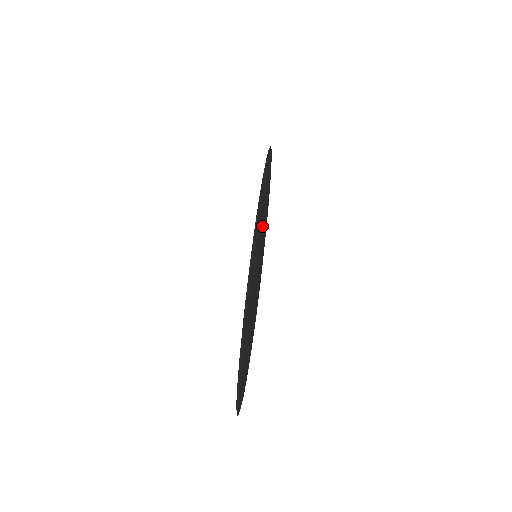
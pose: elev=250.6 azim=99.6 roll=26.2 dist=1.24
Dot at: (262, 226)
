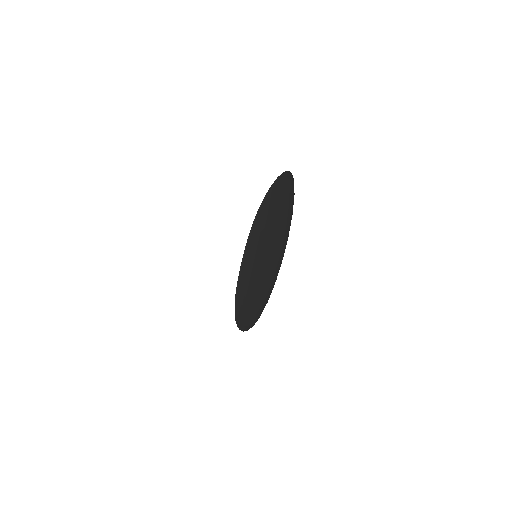
Dot at: (257, 247)
